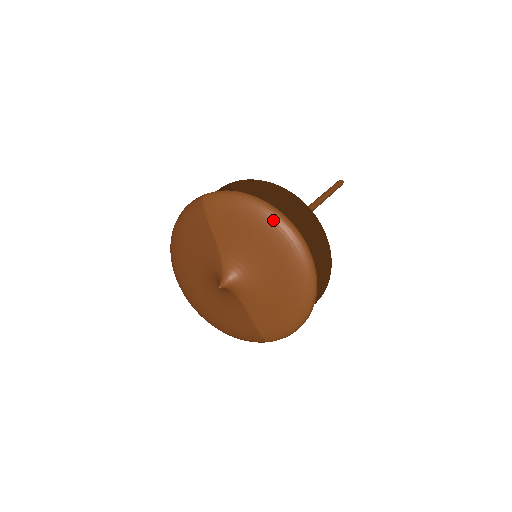
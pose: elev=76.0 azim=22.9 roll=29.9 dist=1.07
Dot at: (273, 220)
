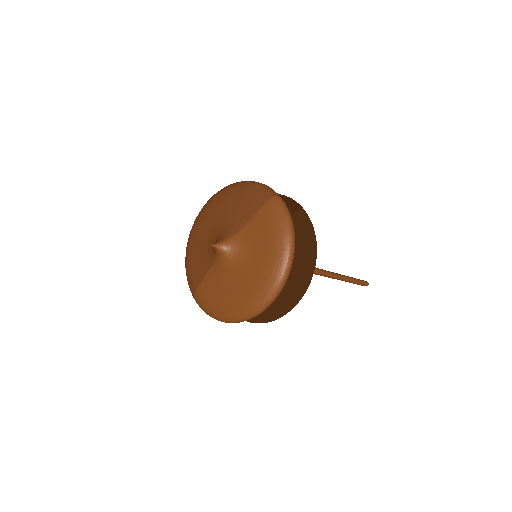
Dot at: (282, 263)
